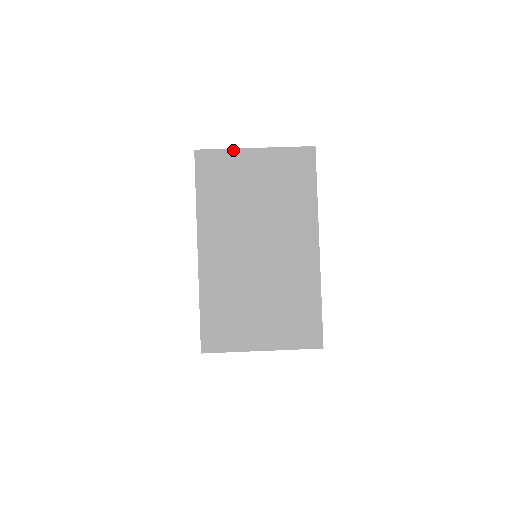
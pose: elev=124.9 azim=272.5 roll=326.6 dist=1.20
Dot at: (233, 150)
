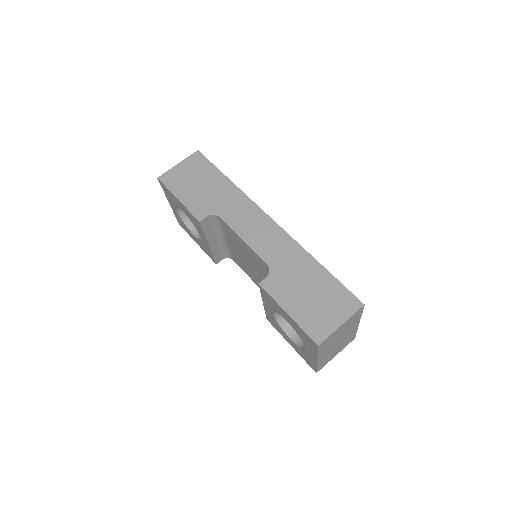
Dot at: (333, 333)
